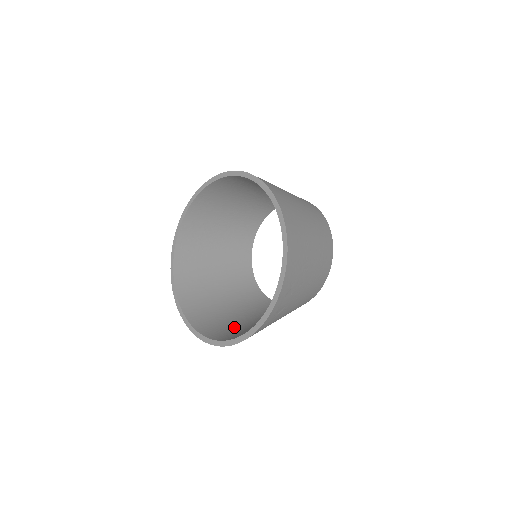
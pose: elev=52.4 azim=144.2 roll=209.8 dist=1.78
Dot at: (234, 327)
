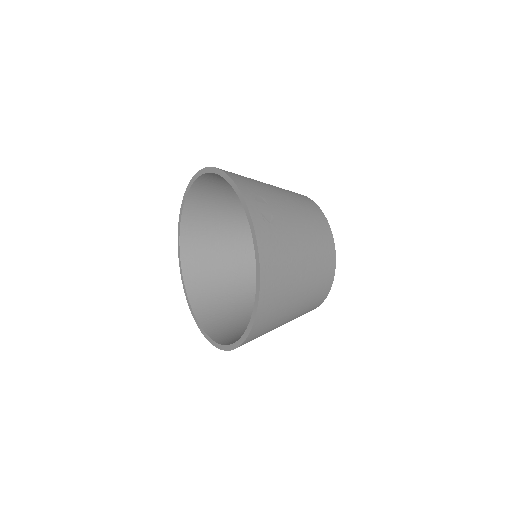
Dot at: occluded
